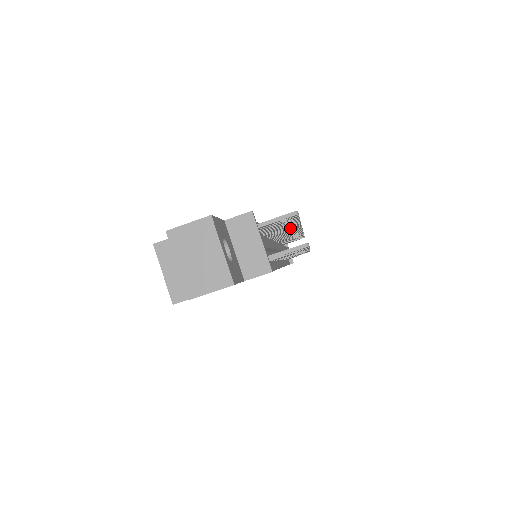
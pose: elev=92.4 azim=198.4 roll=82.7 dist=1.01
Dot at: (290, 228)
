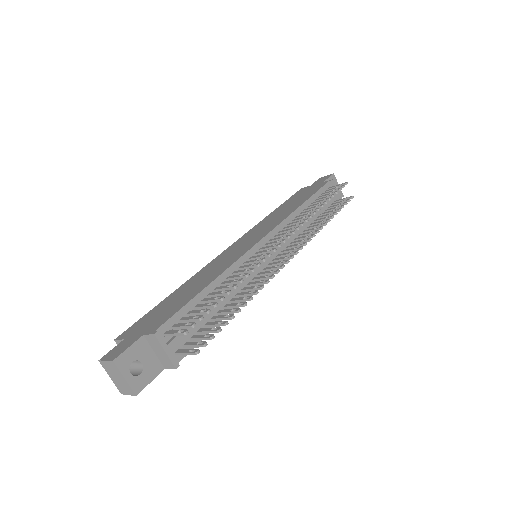
Dot at: occluded
